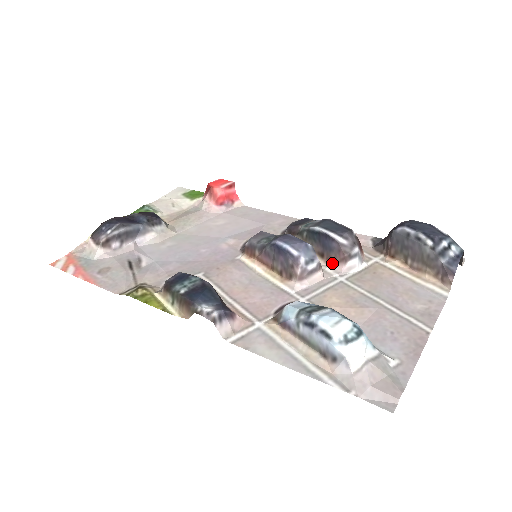
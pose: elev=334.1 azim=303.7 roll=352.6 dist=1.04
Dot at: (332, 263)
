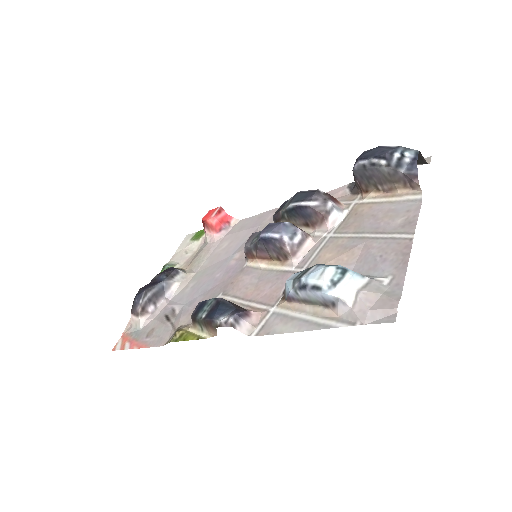
Dot at: (318, 226)
